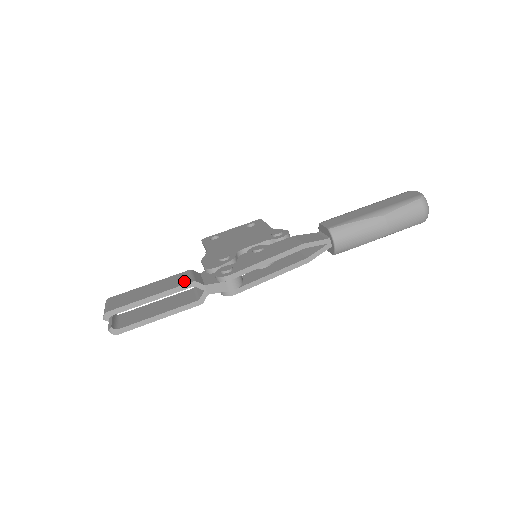
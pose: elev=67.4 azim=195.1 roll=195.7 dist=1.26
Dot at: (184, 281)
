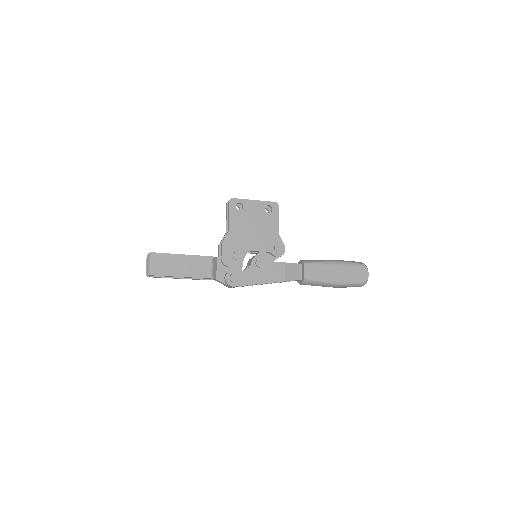
Dot at: (206, 273)
